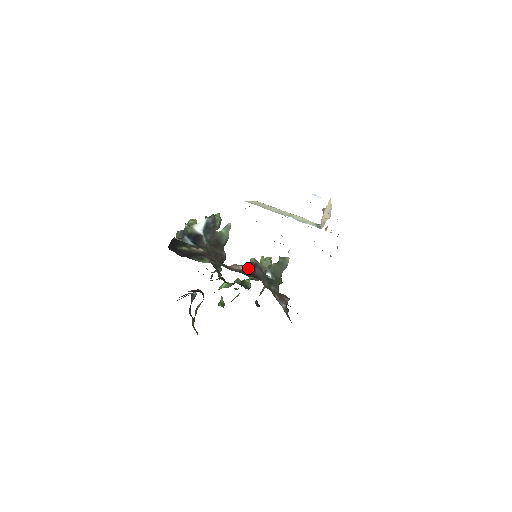
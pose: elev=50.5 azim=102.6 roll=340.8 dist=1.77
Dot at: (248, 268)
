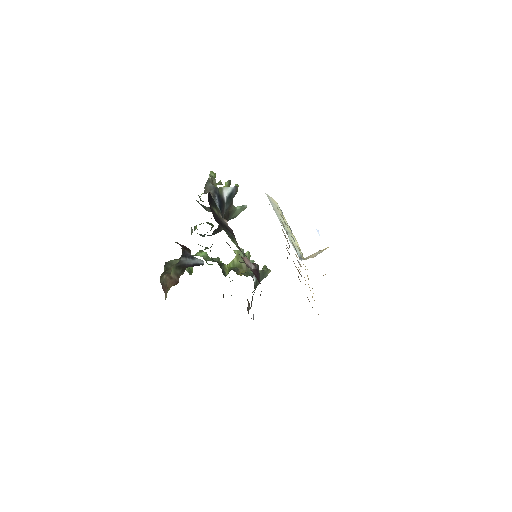
Dot at: occluded
